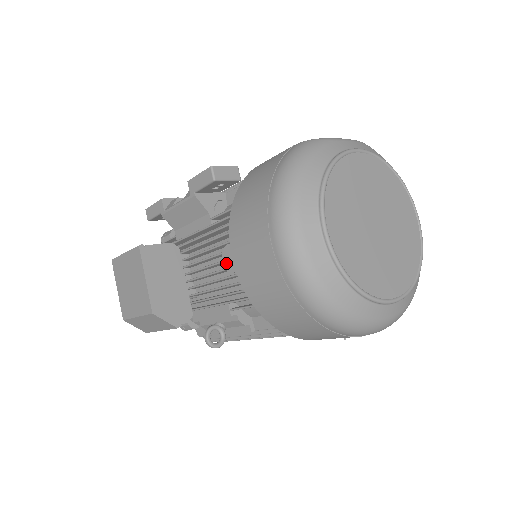
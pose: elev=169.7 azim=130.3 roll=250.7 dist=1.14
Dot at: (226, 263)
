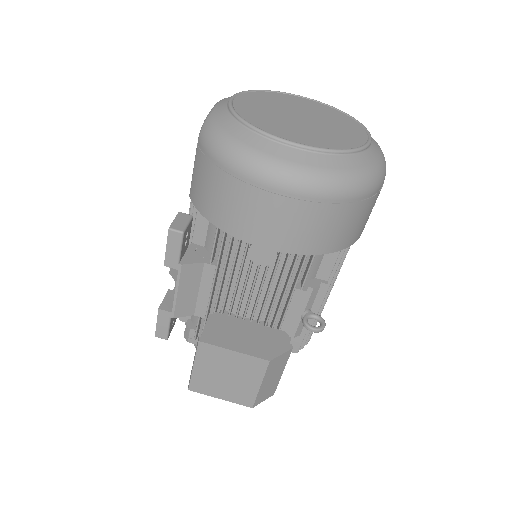
Dot at: (264, 262)
